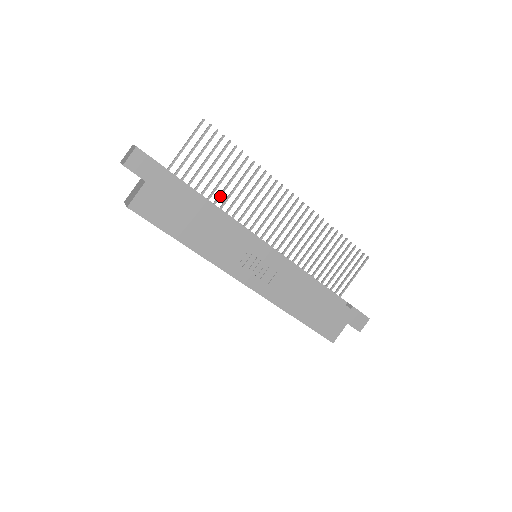
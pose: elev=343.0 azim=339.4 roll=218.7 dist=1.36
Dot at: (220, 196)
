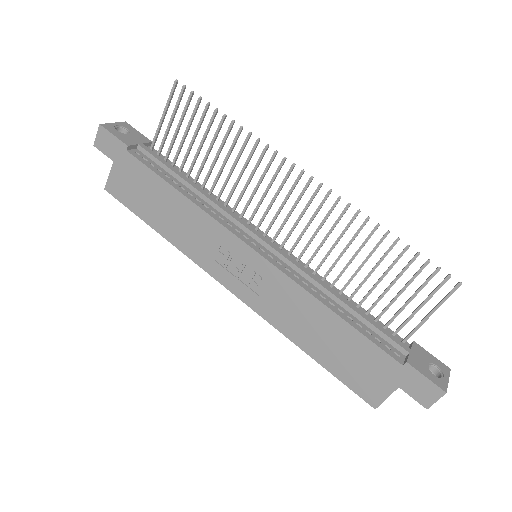
Dot at: (208, 175)
